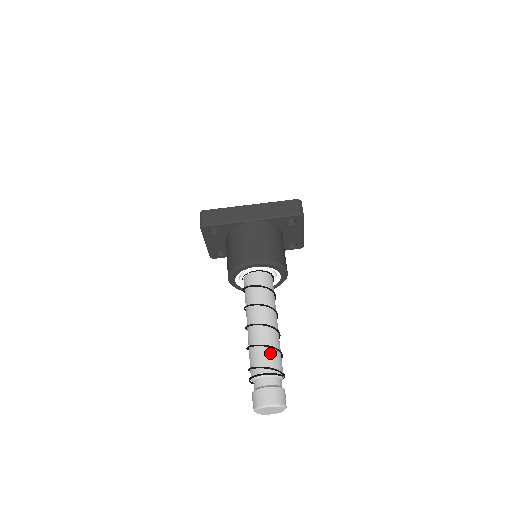
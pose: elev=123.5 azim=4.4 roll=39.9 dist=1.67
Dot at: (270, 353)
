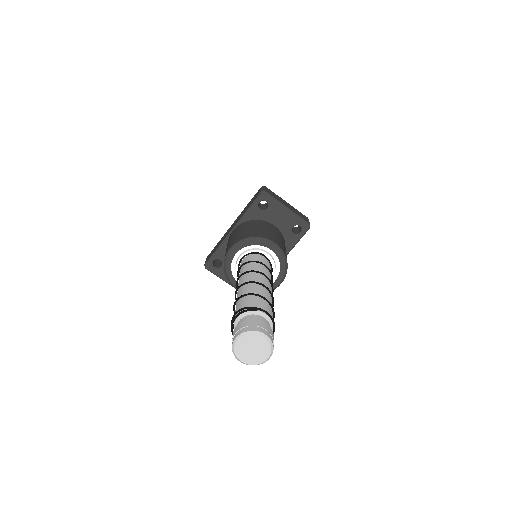
Dot at: (243, 300)
